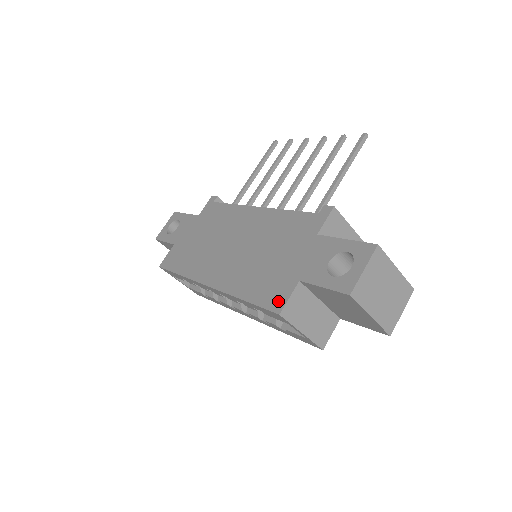
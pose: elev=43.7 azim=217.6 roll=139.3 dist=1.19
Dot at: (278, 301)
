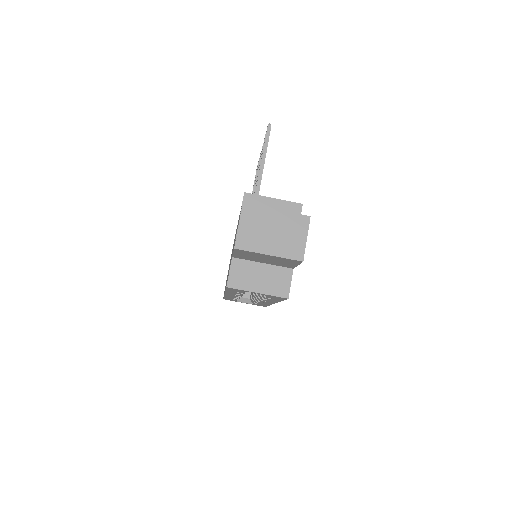
Dot at: occluded
